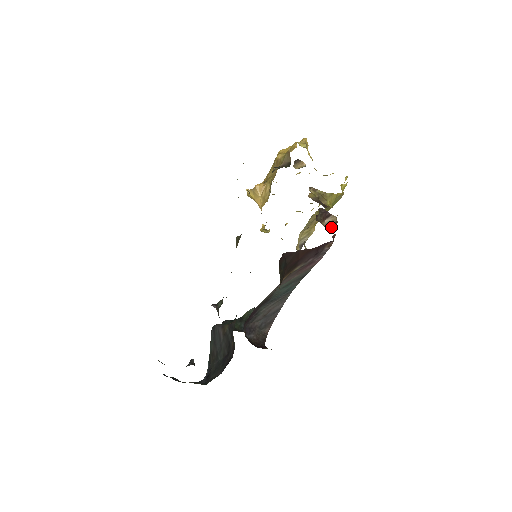
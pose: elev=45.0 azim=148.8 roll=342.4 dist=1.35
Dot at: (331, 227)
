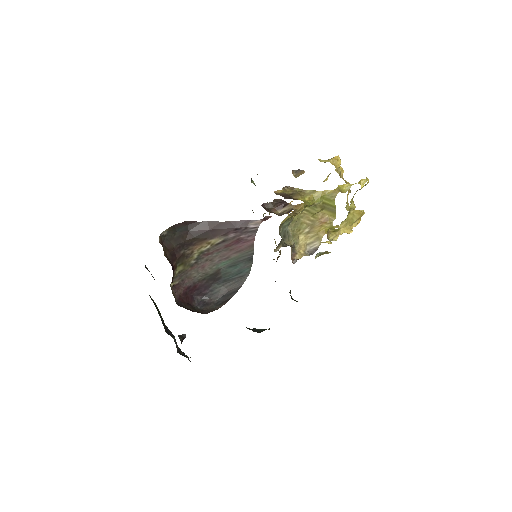
Dot at: (283, 214)
